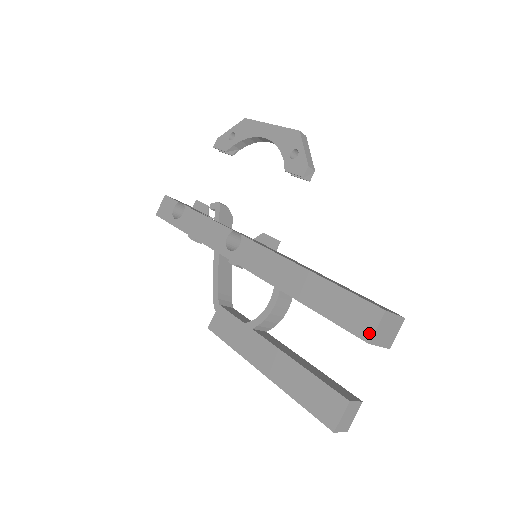
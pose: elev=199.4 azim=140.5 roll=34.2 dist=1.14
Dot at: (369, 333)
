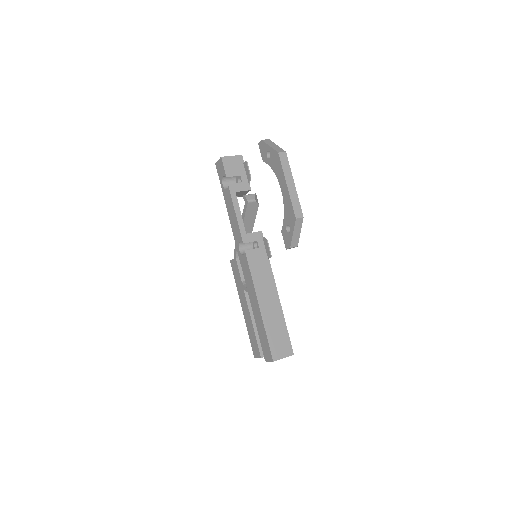
Dot at: (266, 359)
